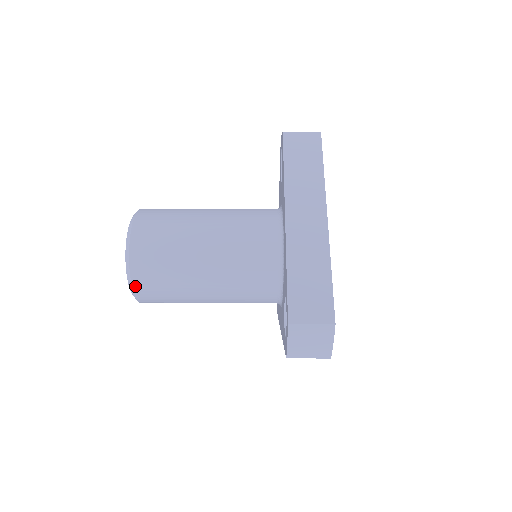
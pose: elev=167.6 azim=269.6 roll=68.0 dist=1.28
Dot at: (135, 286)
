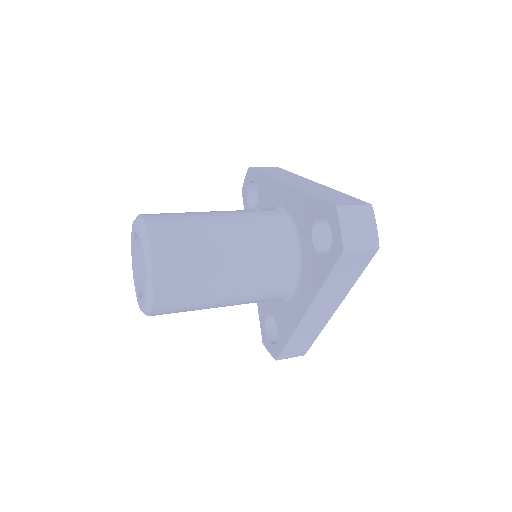
Dot at: (155, 258)
